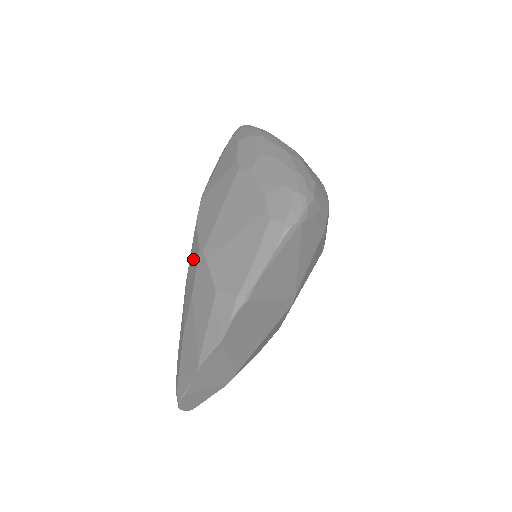
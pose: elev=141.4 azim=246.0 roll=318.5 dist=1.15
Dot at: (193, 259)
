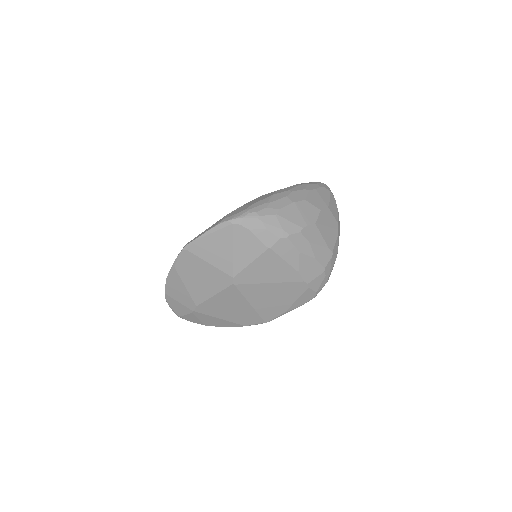
Dot at: occluded
